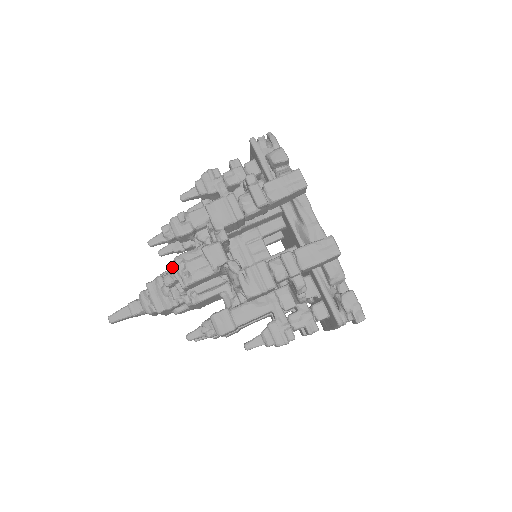
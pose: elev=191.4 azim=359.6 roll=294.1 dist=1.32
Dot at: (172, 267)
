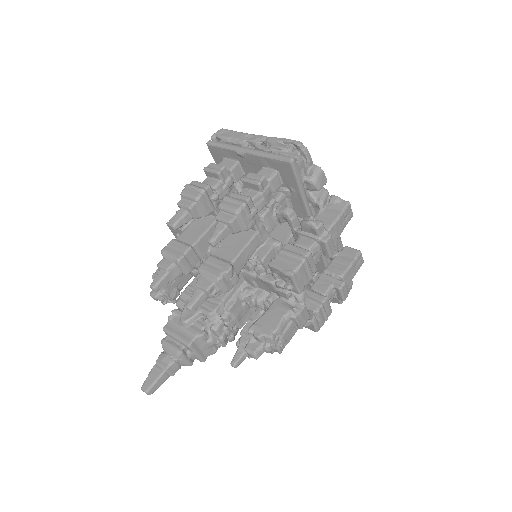
Dot at: (261, 342)
